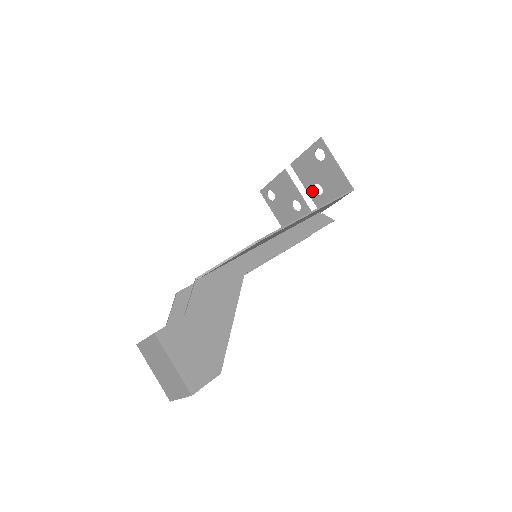
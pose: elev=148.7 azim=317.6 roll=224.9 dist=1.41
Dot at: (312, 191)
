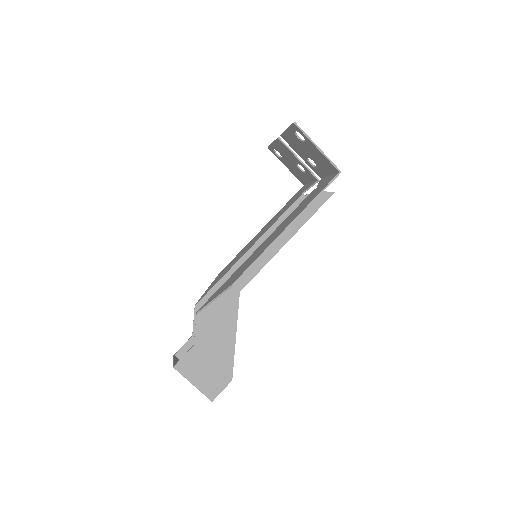
Dot at: (308, 162)
